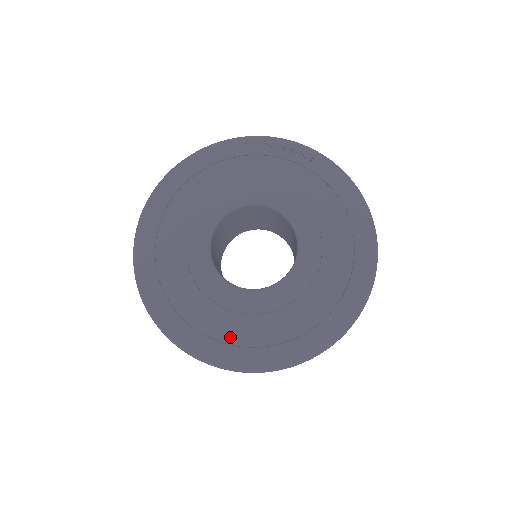
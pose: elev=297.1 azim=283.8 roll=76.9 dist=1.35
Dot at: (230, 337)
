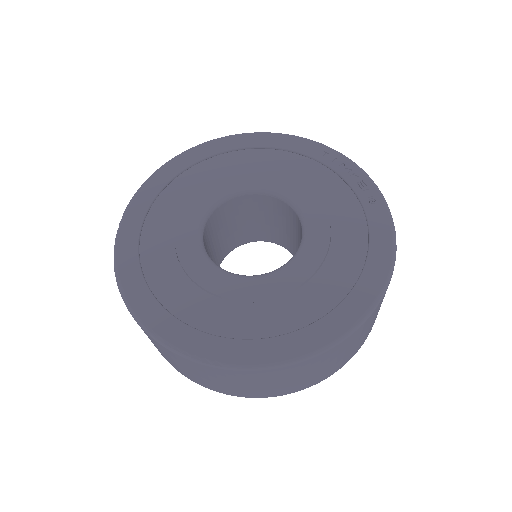
Dot at: (158, 285)
